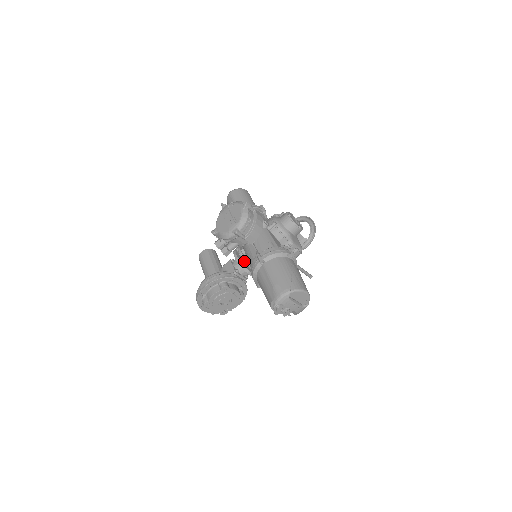
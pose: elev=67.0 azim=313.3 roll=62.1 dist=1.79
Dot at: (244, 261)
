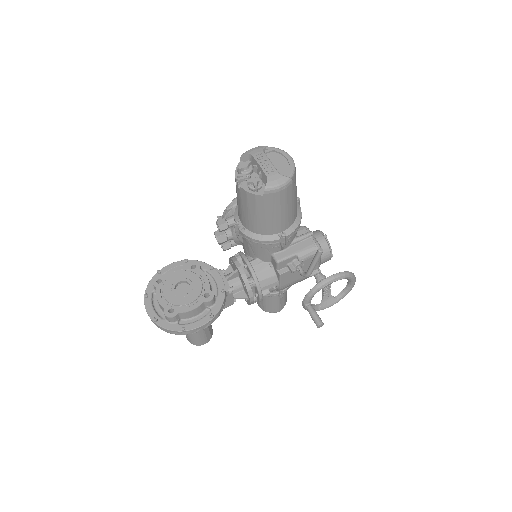
Dot at: (238, 255)
